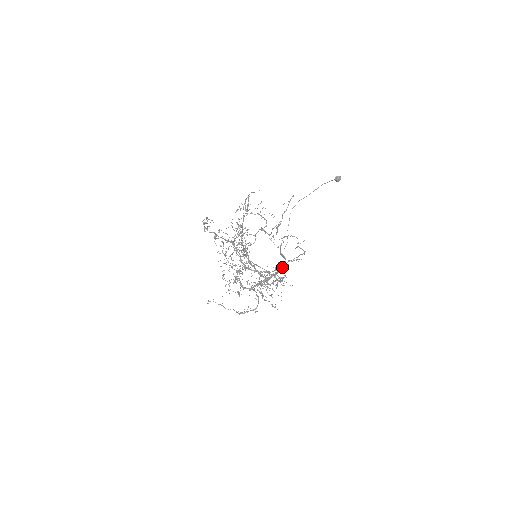
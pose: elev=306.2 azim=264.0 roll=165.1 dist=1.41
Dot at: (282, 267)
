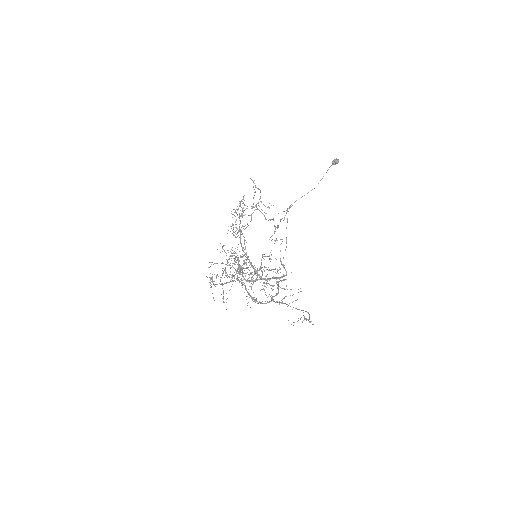
Dot at: occluded
